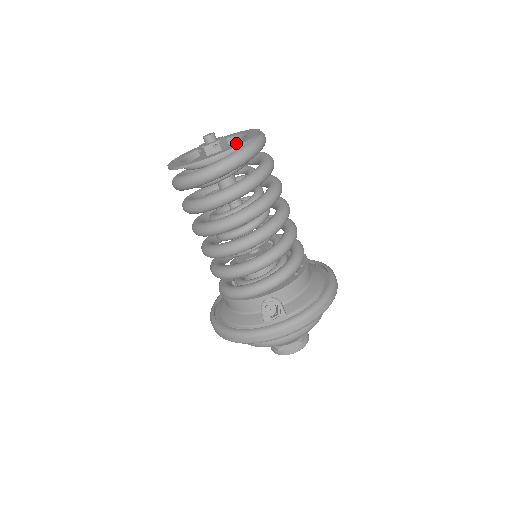
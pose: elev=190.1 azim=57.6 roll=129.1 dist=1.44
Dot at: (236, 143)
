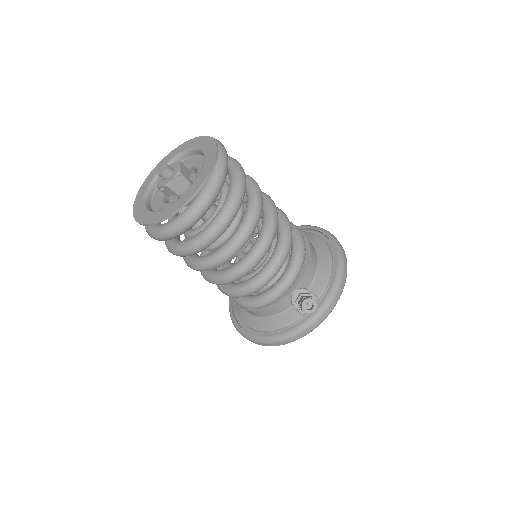
Dot at: (202, 167)
